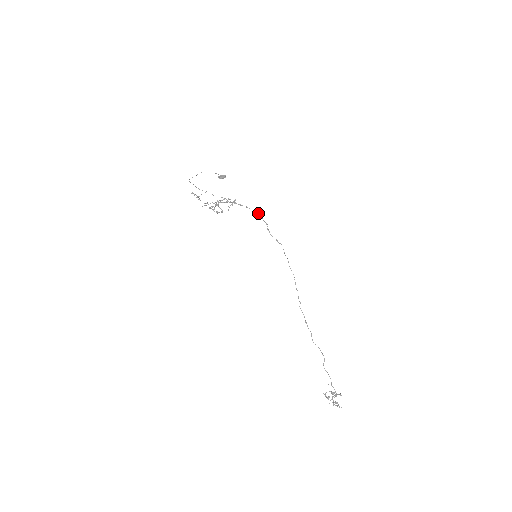
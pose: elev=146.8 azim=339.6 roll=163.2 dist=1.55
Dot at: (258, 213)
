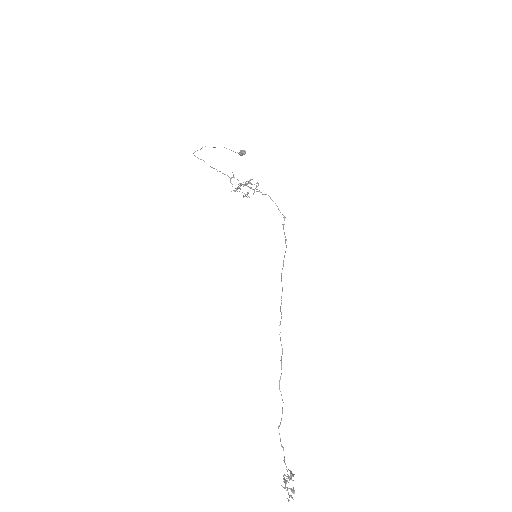
Dot at: (273, 201)
